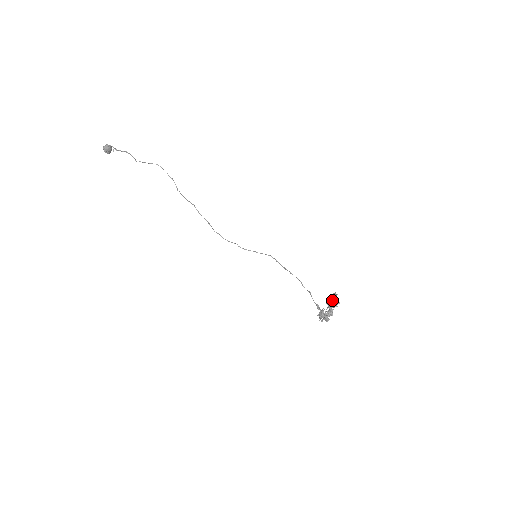
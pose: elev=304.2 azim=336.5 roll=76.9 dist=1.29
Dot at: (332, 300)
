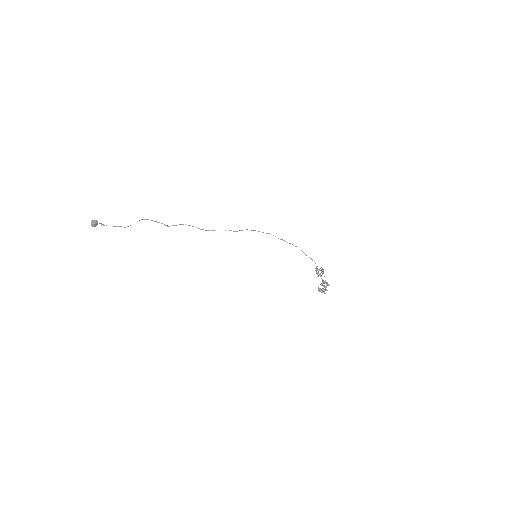
Dot at: (323, 282)
